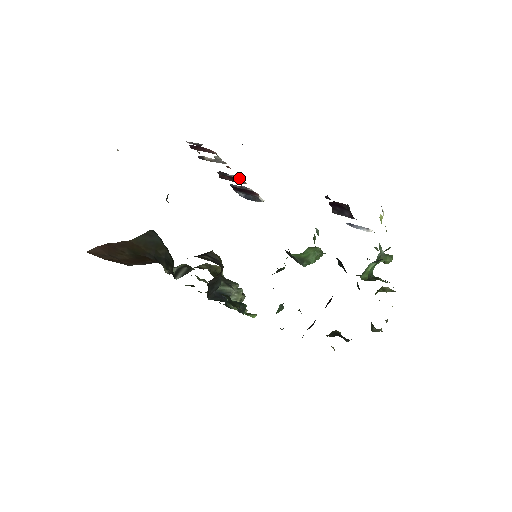
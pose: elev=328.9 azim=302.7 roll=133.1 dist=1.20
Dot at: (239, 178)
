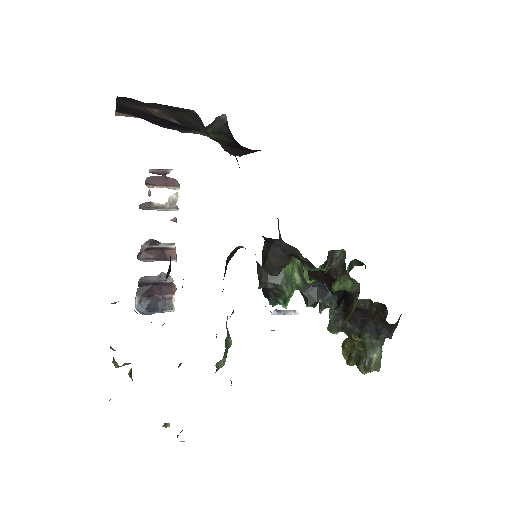
Dot at: (173, 246)
